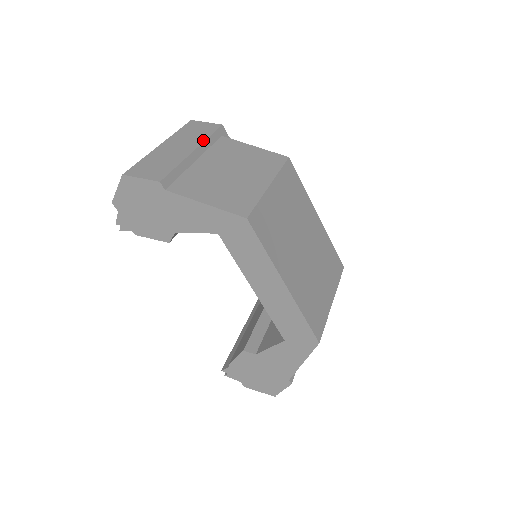
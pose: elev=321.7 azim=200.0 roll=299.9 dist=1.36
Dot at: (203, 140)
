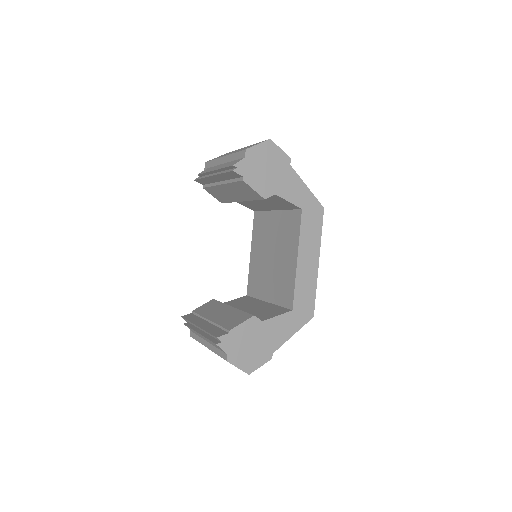
Dot at: occluded
